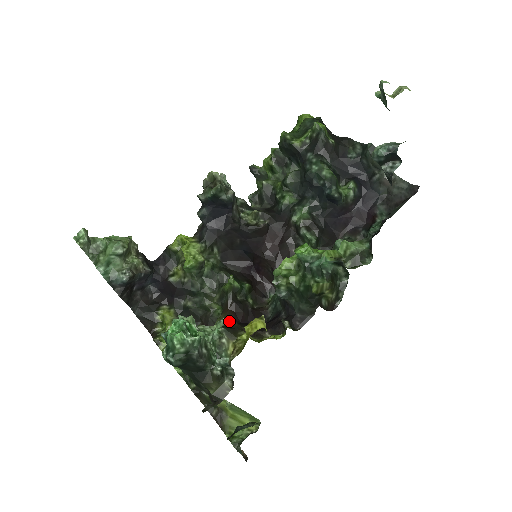
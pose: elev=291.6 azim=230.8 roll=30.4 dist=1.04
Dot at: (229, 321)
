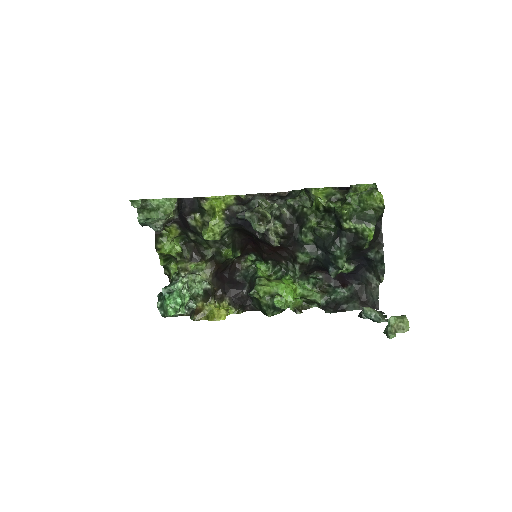
Dot at: (210, 286)
